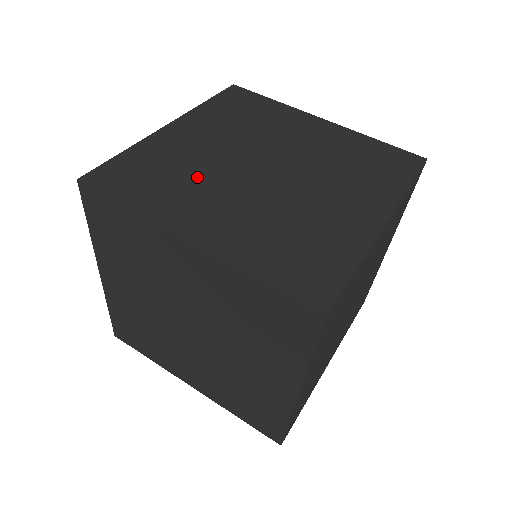
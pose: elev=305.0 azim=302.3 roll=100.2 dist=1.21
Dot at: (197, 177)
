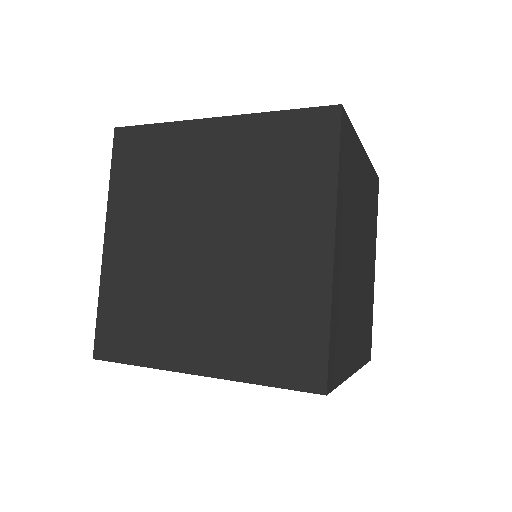
Dot at: occluded
